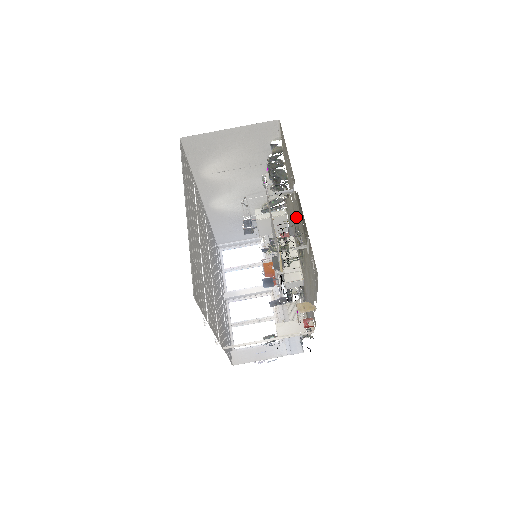
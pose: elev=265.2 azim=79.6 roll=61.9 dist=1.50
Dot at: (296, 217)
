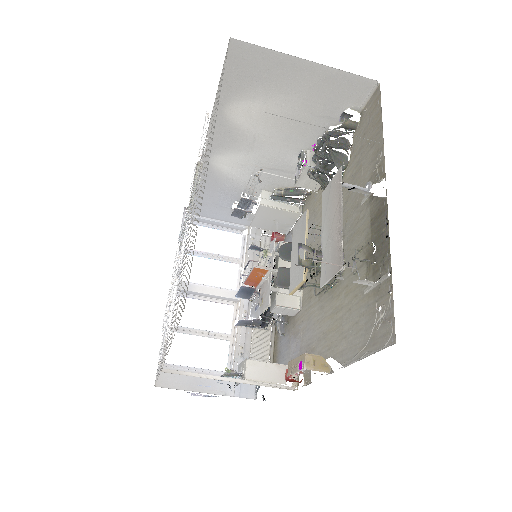
Dot at: occluded
